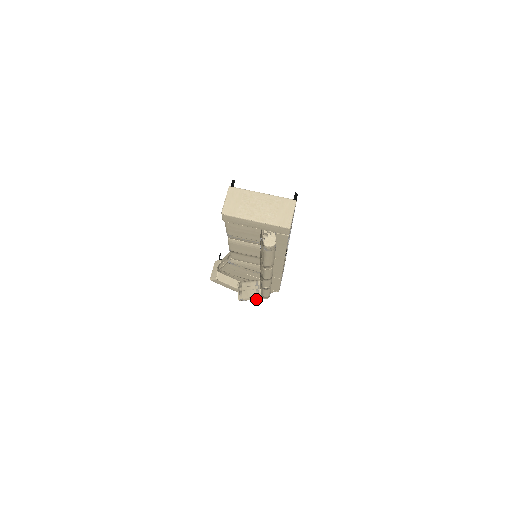
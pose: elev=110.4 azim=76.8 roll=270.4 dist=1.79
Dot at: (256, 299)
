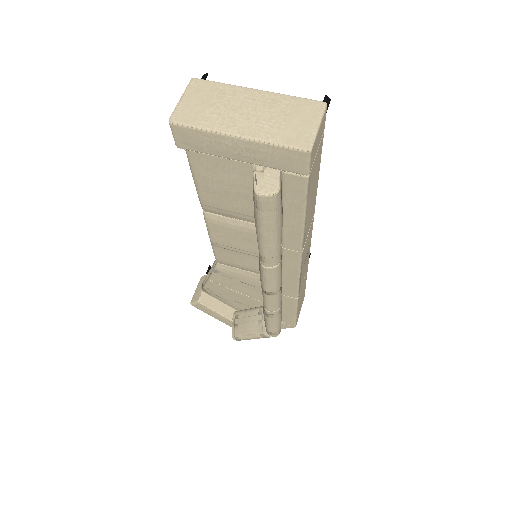
Dot at: (258, 337)
